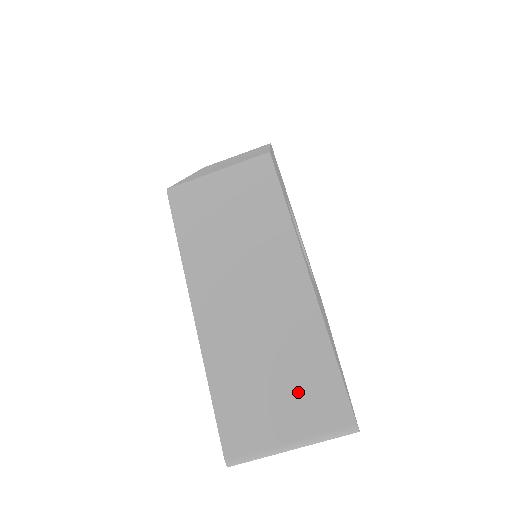
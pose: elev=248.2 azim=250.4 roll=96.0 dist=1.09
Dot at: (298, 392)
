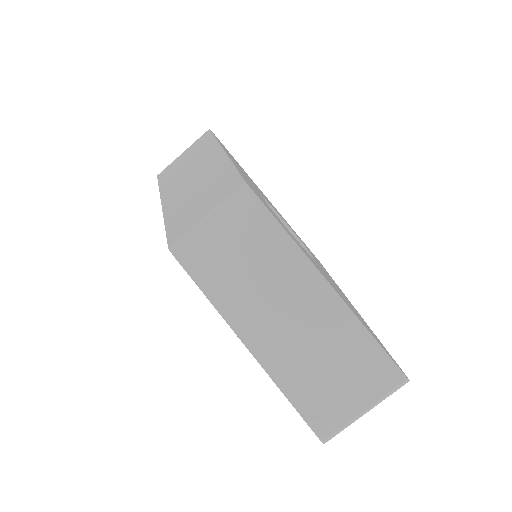
Dot at: (355, 373)
